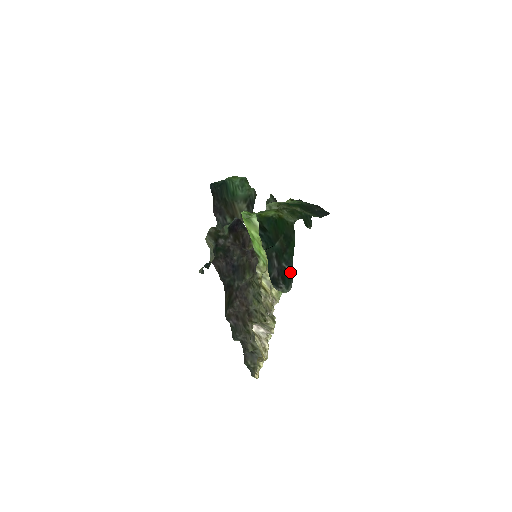
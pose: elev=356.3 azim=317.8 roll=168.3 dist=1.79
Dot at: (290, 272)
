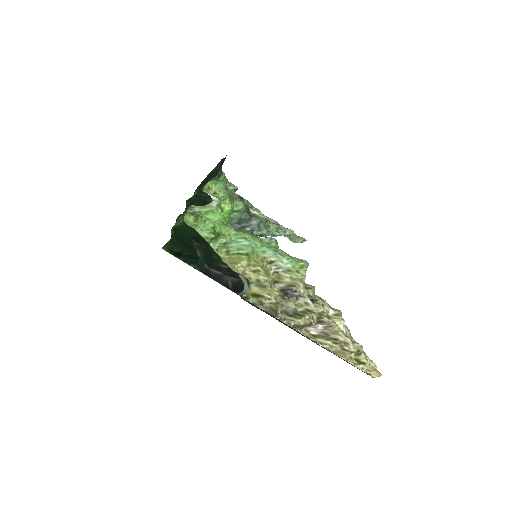
Dot at: (230, 268)
